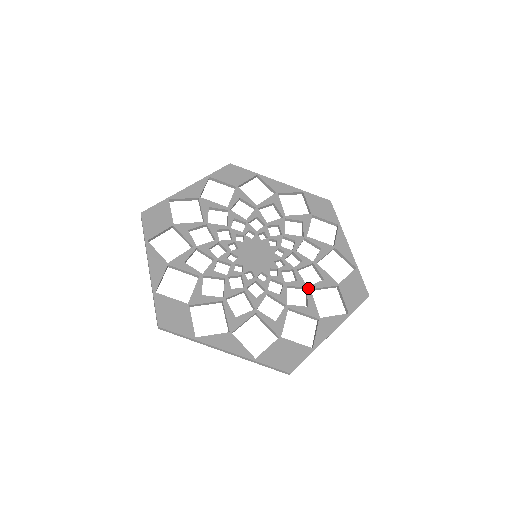
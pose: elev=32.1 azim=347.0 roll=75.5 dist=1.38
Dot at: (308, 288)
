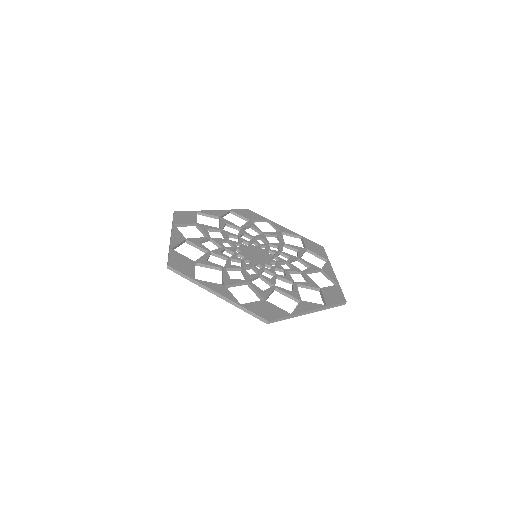
Dot at: (295, 282)
